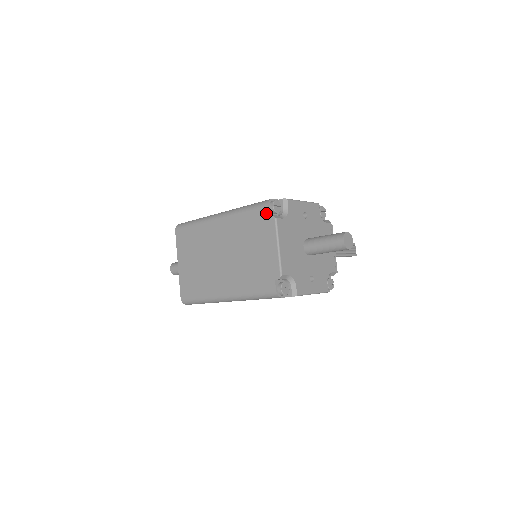
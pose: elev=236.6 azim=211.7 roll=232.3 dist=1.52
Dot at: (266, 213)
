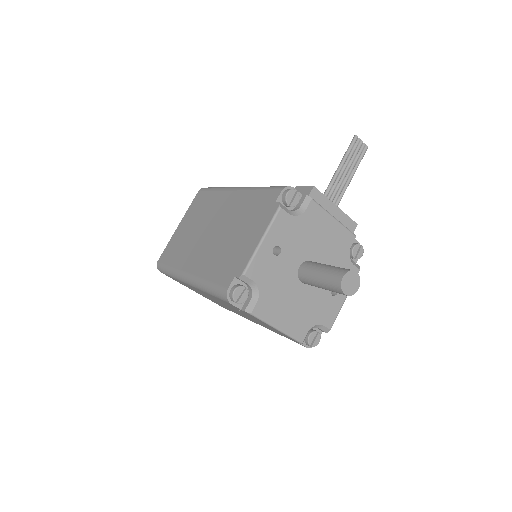
Dot at: occluded
